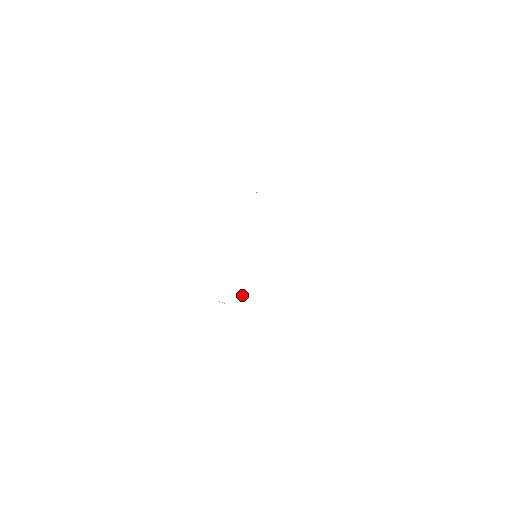
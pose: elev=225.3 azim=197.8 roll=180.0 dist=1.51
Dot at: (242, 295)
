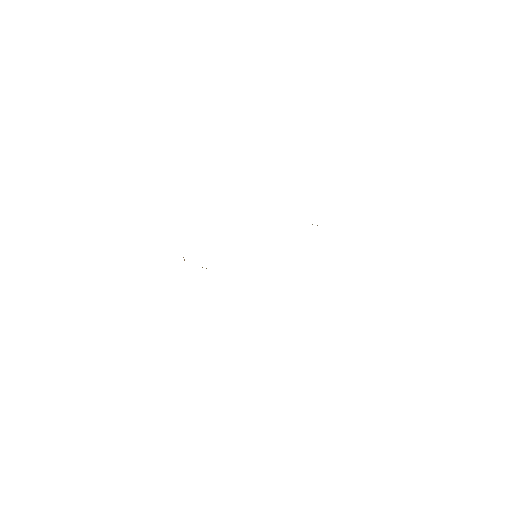
Dot at: (206, 268)
